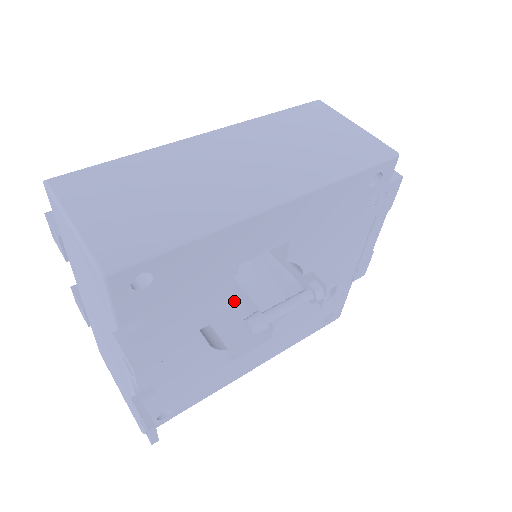
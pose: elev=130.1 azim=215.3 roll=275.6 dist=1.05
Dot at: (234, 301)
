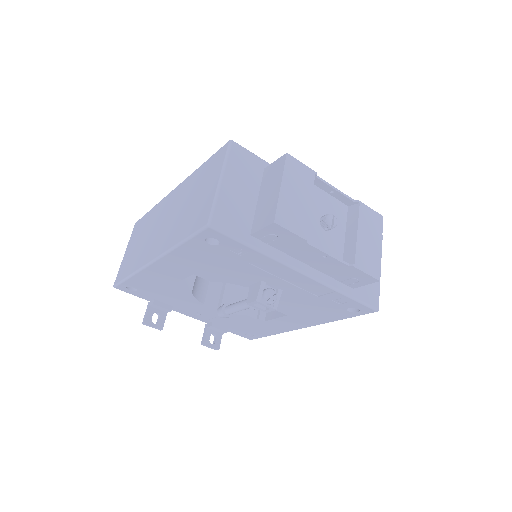
Dot at: occluded
